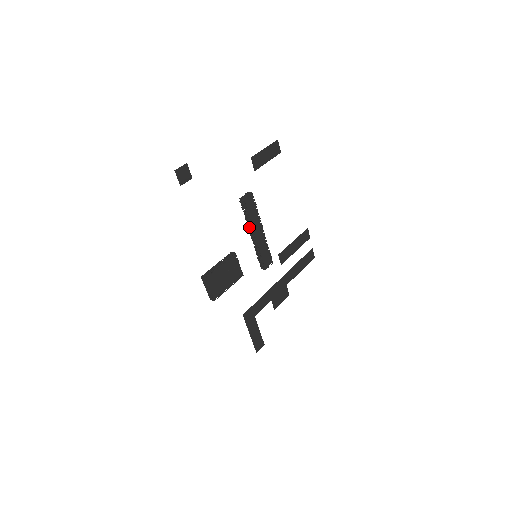
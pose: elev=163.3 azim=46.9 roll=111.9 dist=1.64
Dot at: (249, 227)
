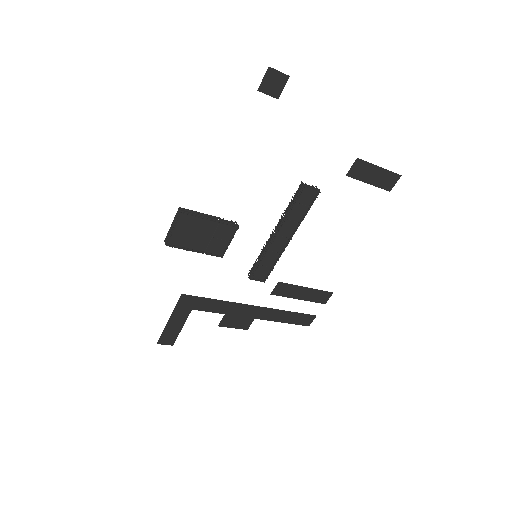
Dot at: (280, 221)
